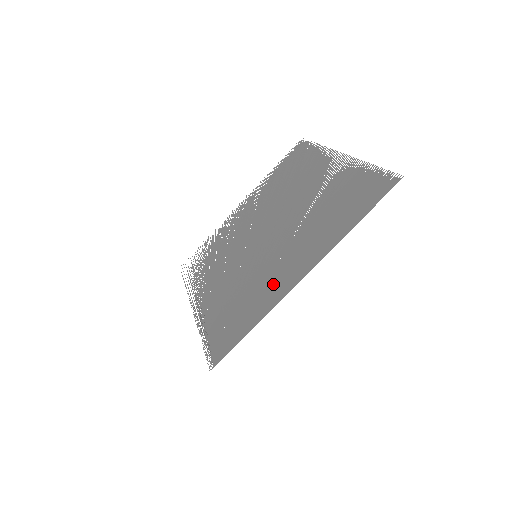
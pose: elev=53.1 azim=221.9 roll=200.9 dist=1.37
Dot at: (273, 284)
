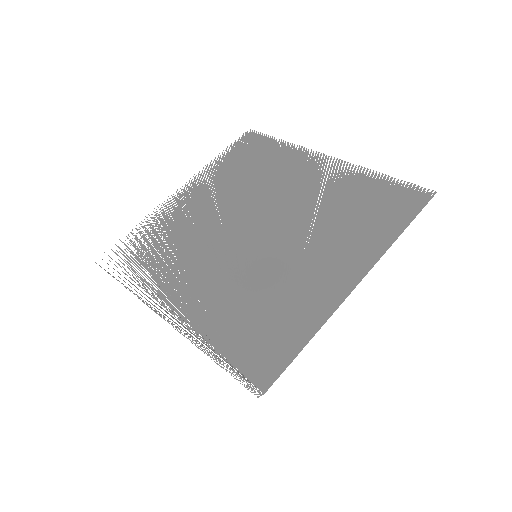
Dot at: (311, 290)
